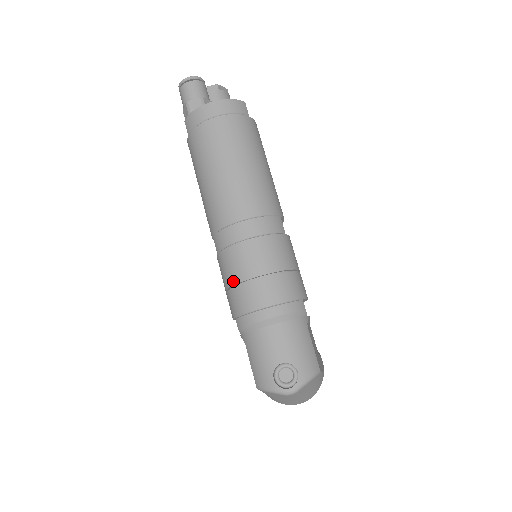
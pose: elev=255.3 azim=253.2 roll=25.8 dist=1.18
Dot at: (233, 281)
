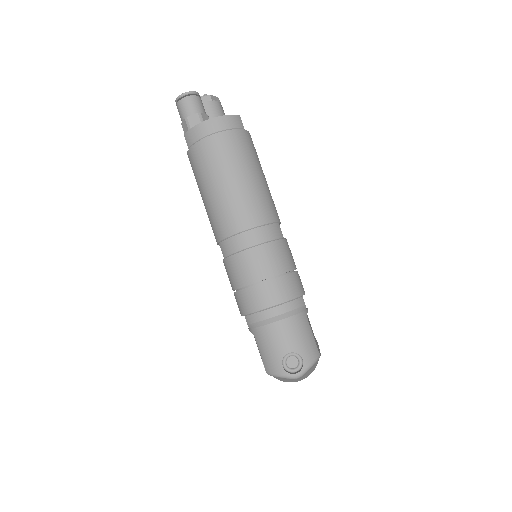
Dot at: (241, 284)
